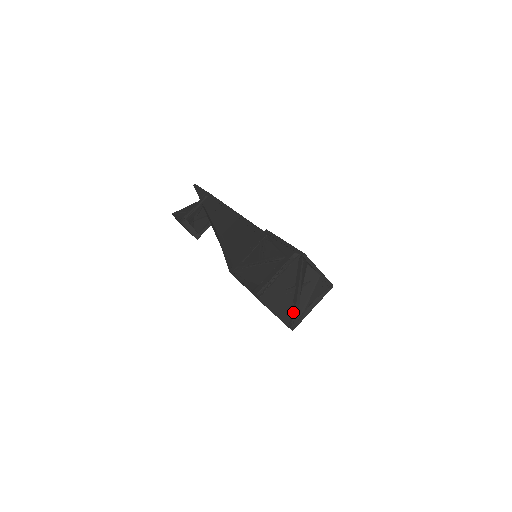
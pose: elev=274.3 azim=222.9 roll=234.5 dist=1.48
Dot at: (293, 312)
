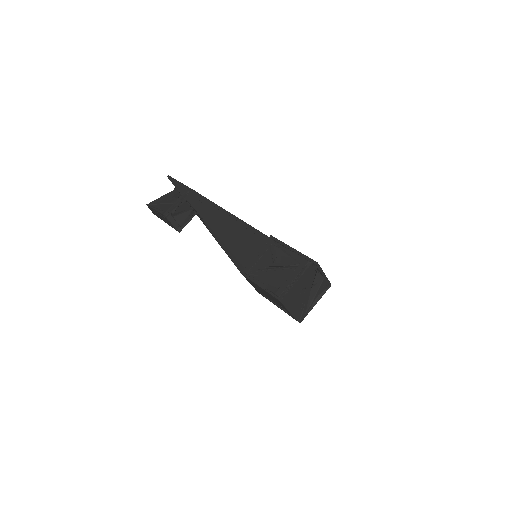
Dot at: (302, 308)
